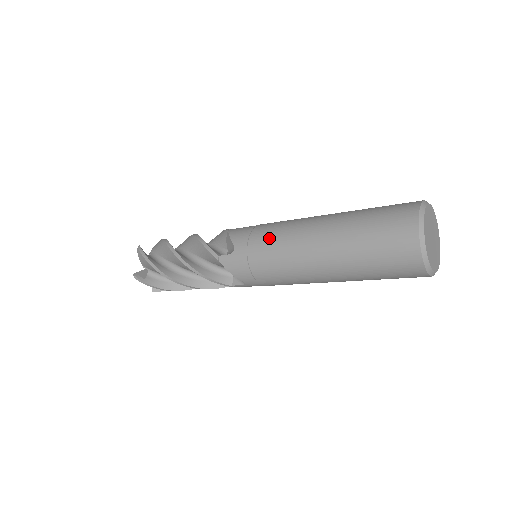
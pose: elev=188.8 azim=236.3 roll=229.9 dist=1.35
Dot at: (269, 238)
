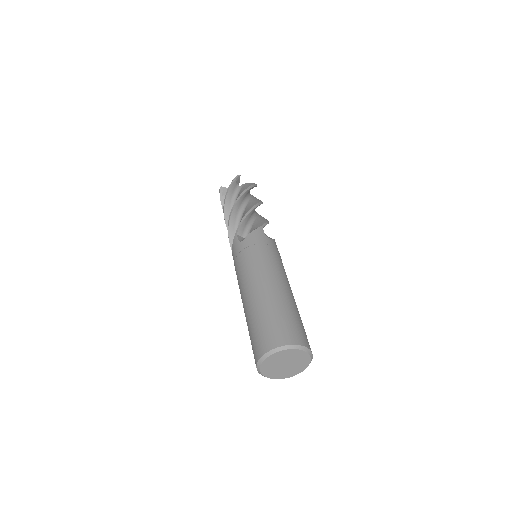
Dot at: (237, 279)
